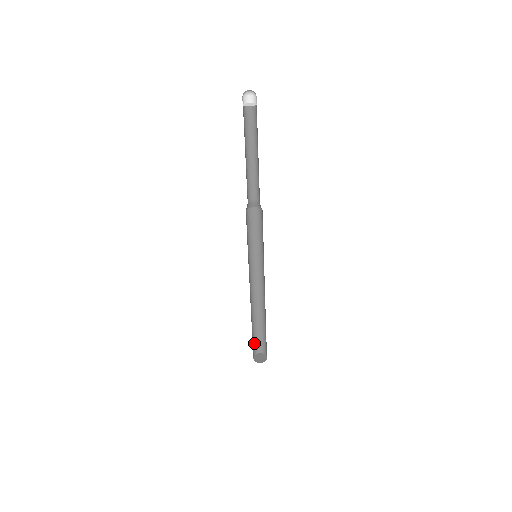
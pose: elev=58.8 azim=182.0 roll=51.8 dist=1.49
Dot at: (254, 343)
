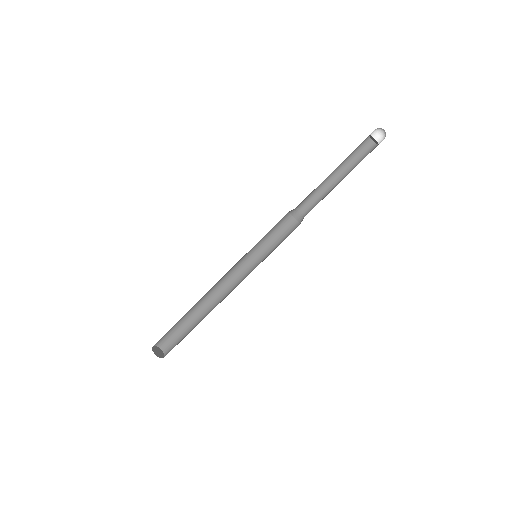
Dot at: (169, 334)
